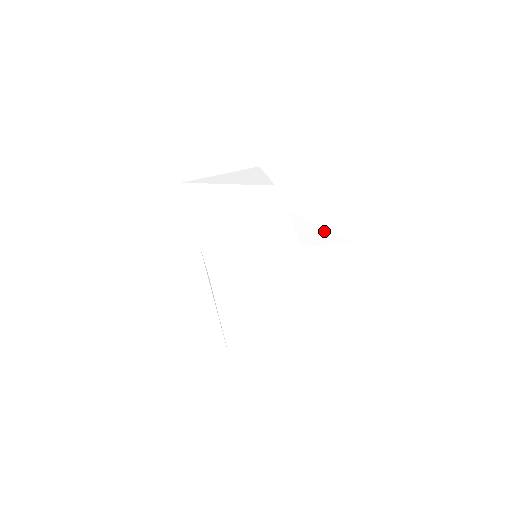
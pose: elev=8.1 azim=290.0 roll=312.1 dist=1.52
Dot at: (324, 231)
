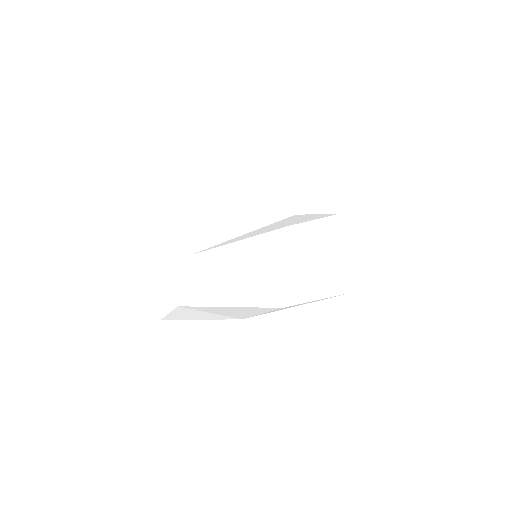
Dot at: occluded
